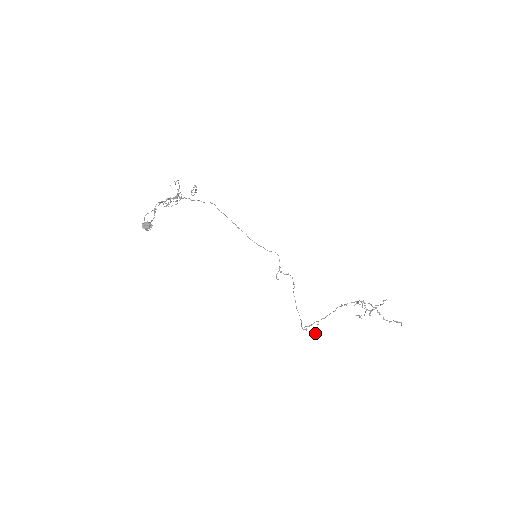
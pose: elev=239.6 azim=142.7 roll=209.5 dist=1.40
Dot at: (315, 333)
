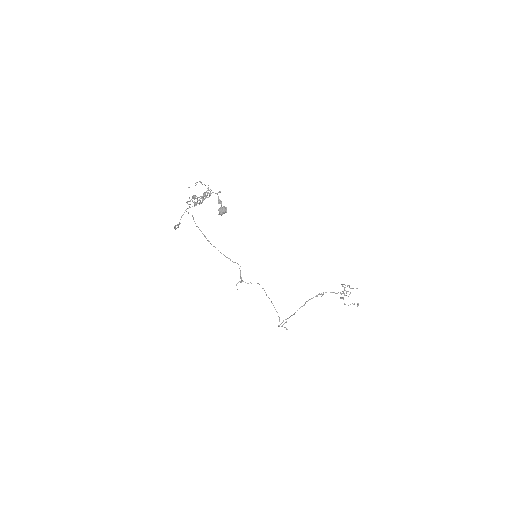
Dot at: occluded
